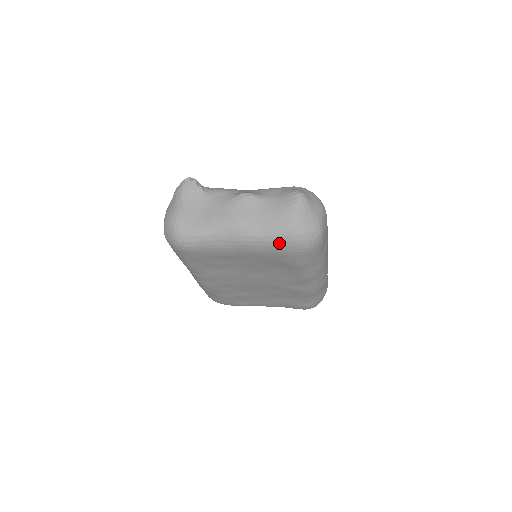
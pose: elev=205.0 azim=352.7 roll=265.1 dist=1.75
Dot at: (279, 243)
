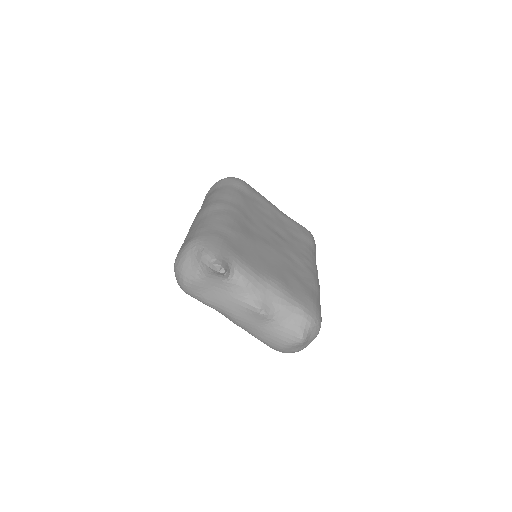
Dot at: occluded
